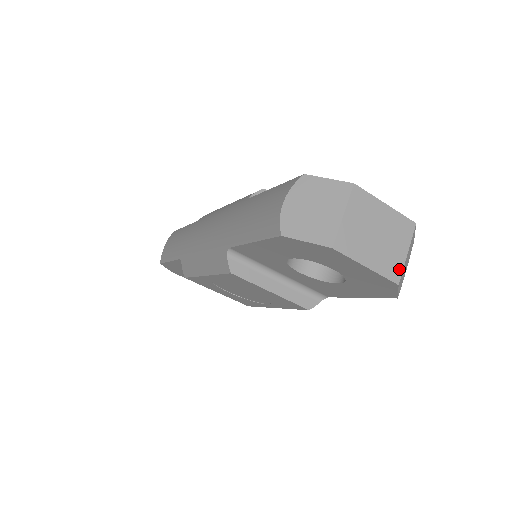
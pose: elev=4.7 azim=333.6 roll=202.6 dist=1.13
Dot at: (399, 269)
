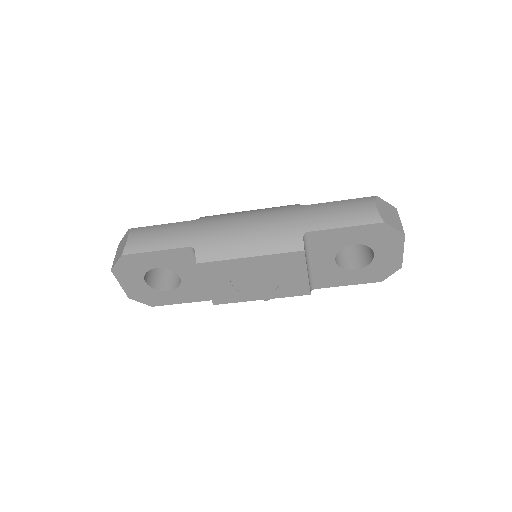
Dot at: occluded
